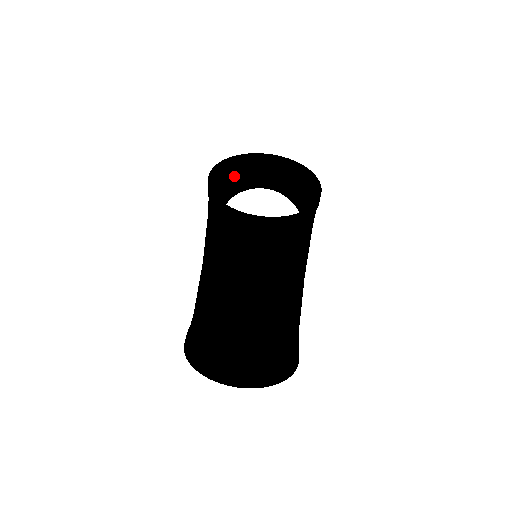
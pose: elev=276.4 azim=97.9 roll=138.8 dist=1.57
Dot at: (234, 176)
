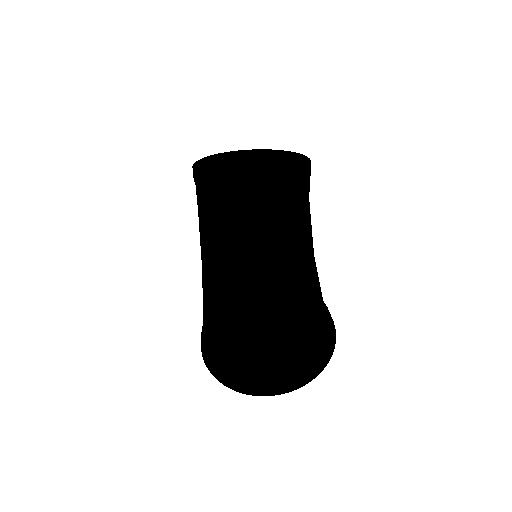
Dot at: occluded
